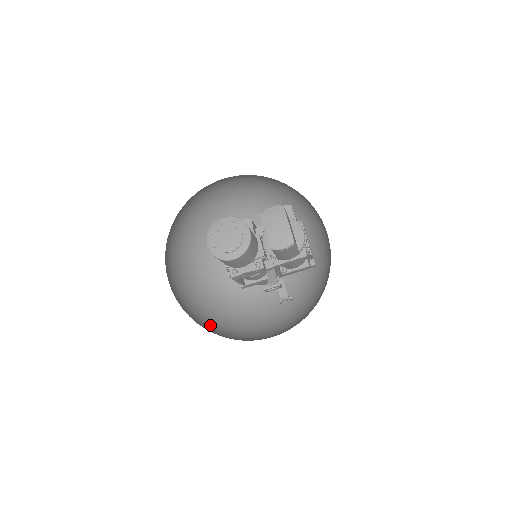
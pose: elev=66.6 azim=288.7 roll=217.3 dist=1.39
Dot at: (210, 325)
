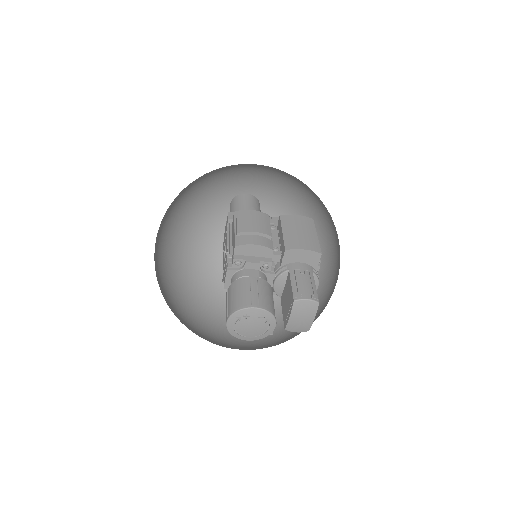
Dot at: (179, 276)
